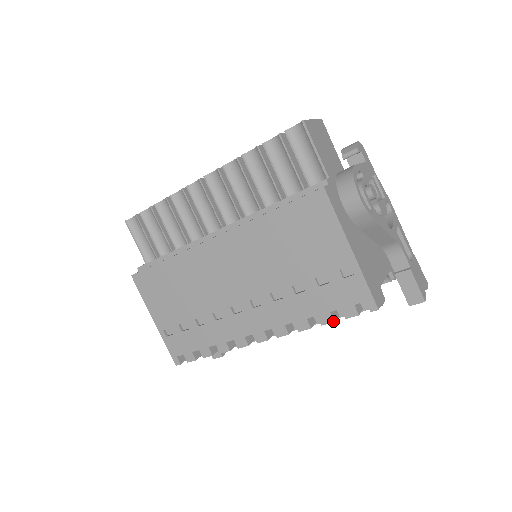
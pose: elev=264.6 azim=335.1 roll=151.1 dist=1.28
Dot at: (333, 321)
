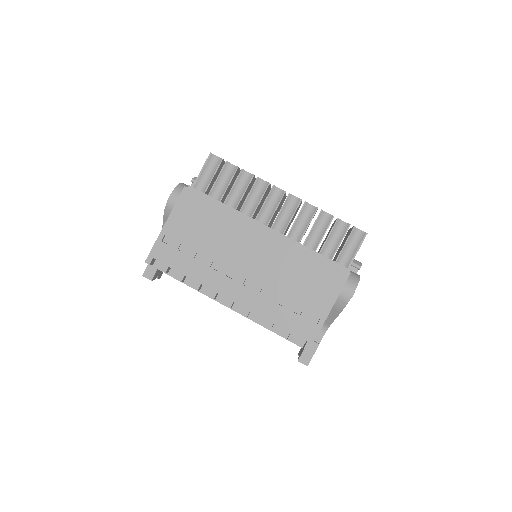
Dot at: occluded
